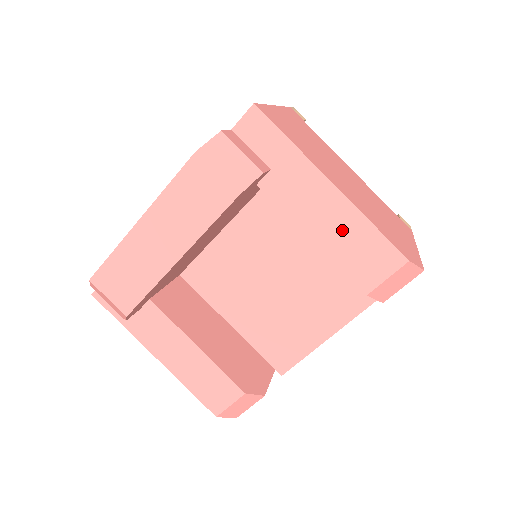
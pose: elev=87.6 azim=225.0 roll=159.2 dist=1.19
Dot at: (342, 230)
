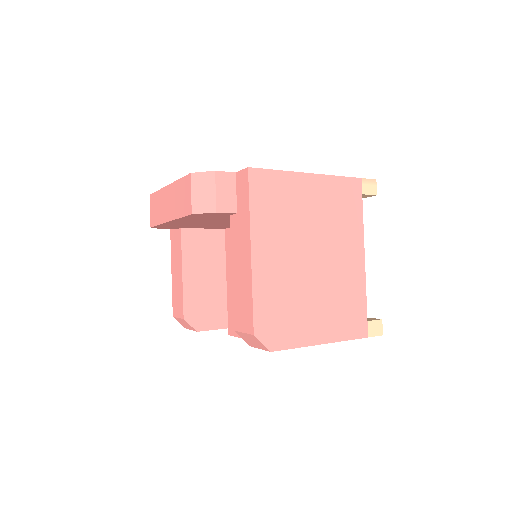
Dot at: (242, 282)
